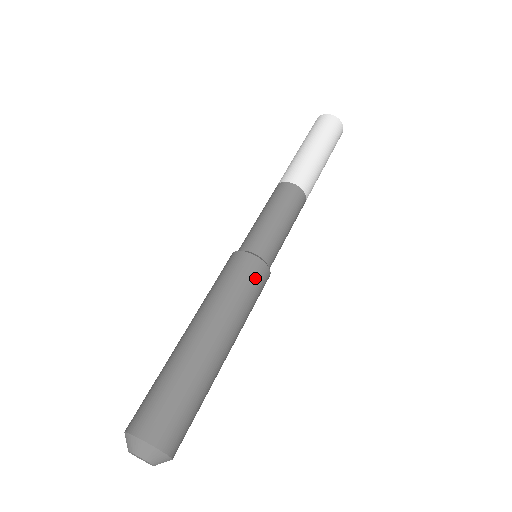
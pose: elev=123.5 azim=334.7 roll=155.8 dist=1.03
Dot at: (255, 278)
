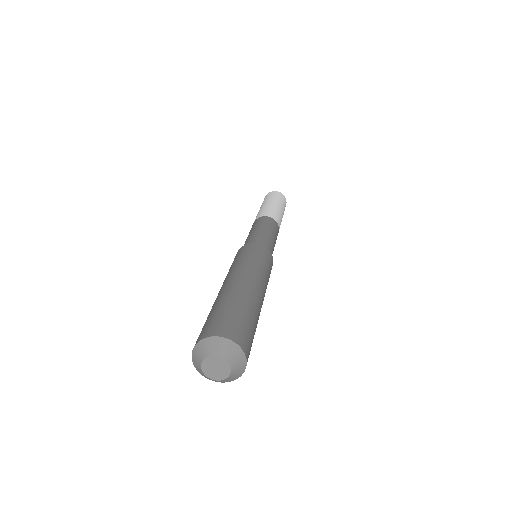
Dot at: (246, 251)
